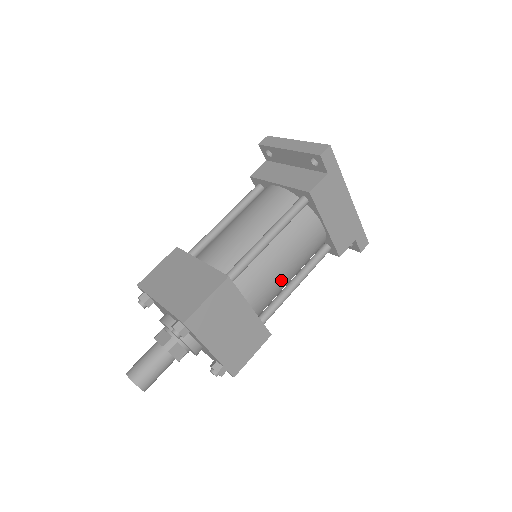
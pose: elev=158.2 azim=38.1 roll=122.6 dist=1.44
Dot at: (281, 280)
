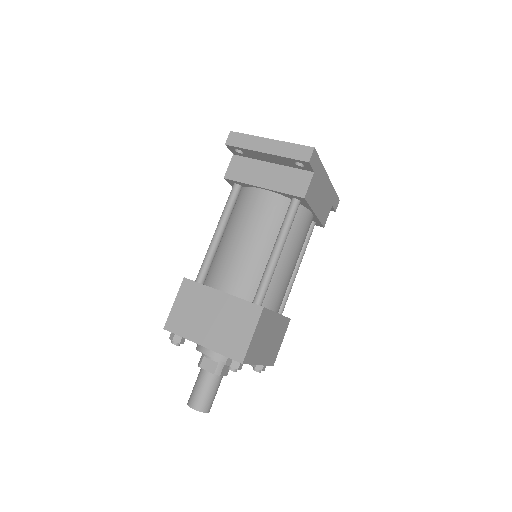
Dot at: (291, 276)
